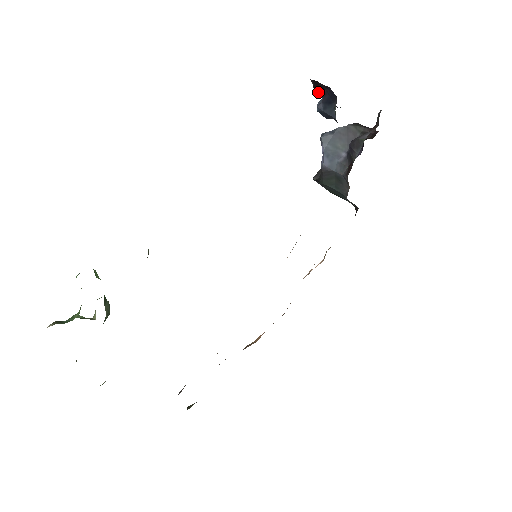
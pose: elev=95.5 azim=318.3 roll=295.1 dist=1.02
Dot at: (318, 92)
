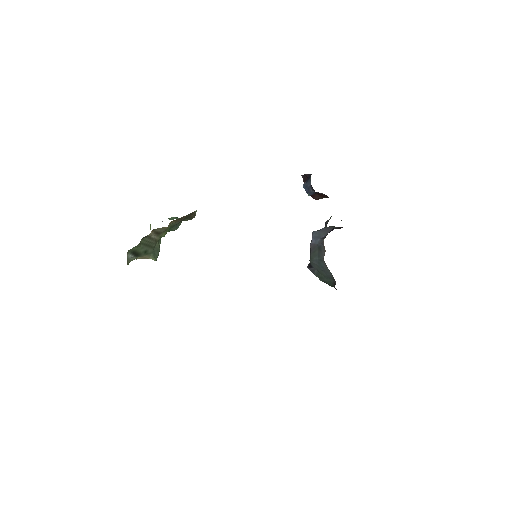
Dot at: occluded
